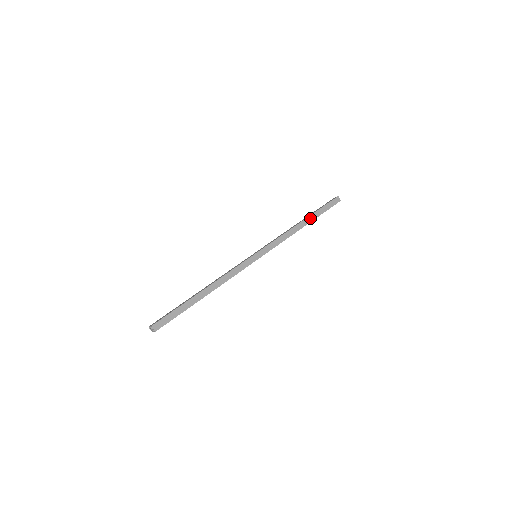
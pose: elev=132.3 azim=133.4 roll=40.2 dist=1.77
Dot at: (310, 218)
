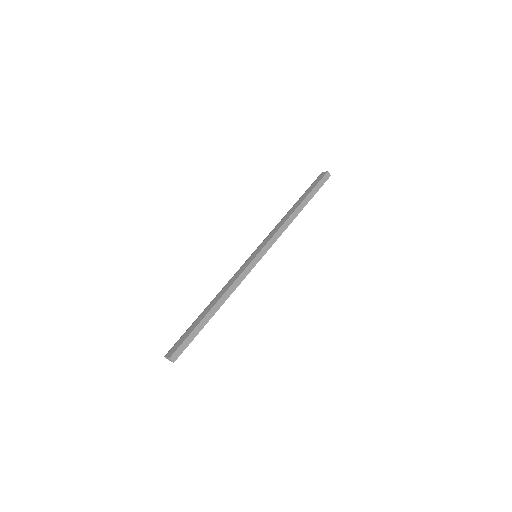
Dot at: (304, 203)
